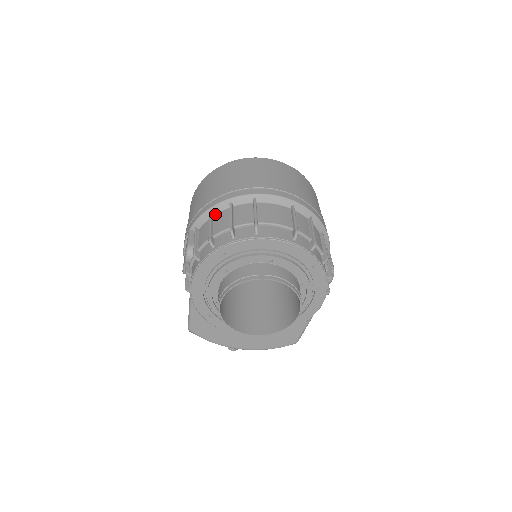
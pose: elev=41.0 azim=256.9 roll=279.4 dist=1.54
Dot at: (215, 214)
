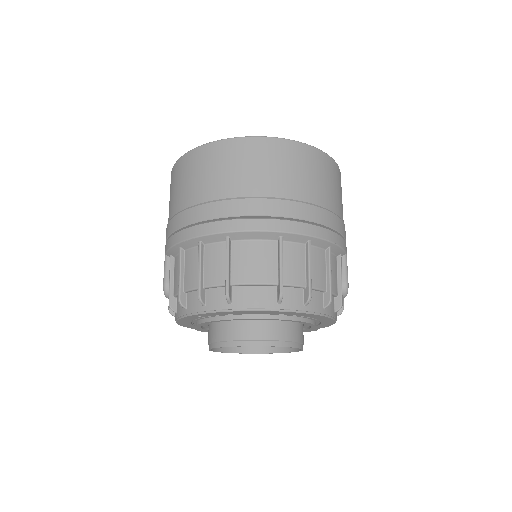
Dot at: (186, 250)
